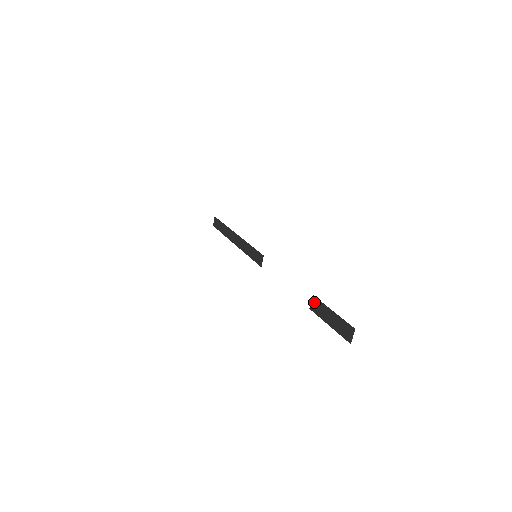
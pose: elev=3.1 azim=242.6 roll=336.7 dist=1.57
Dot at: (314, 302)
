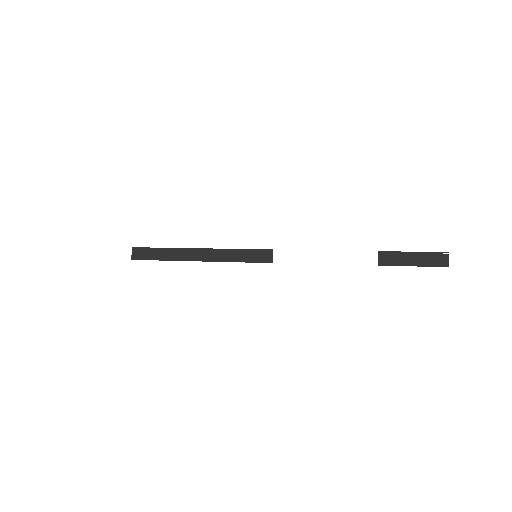
Dot at: (383, 256)
